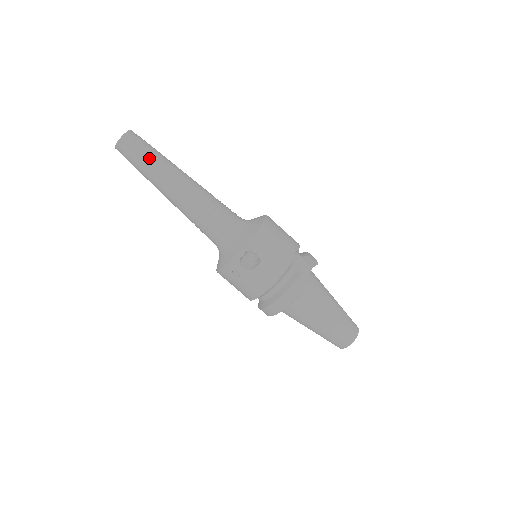
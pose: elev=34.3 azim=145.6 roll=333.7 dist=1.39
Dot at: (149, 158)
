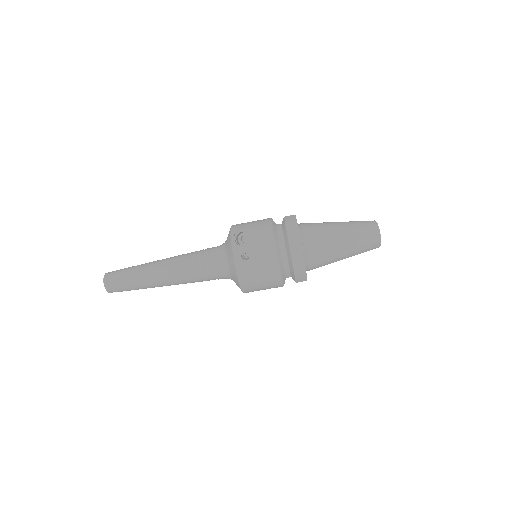
Dot at: (130, 269)
